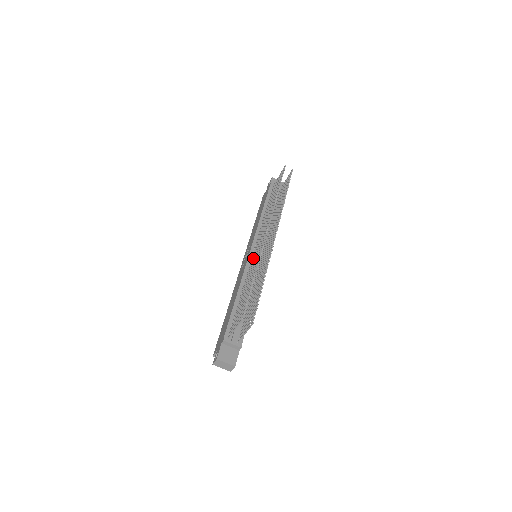
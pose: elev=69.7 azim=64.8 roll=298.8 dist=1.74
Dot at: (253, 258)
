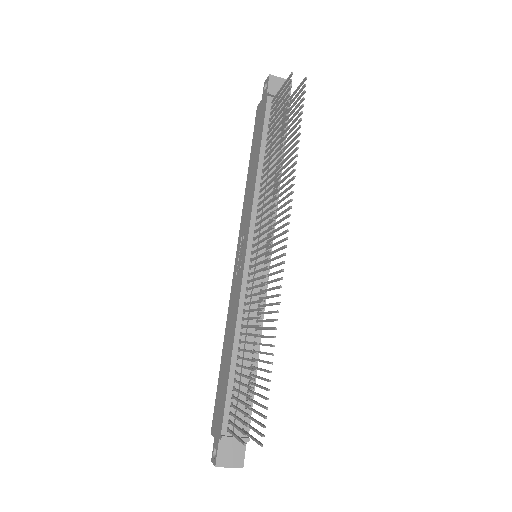
Dot at: (251, 281)
